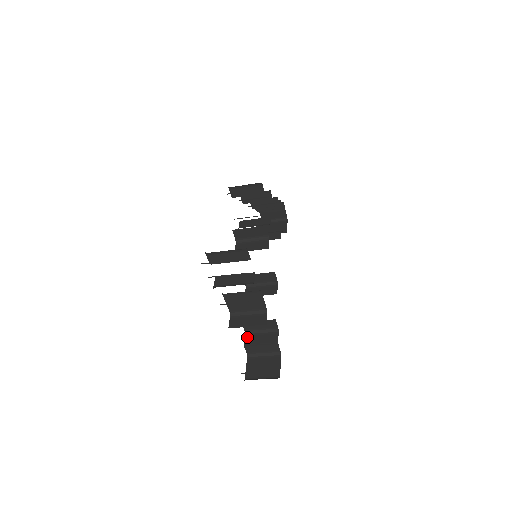
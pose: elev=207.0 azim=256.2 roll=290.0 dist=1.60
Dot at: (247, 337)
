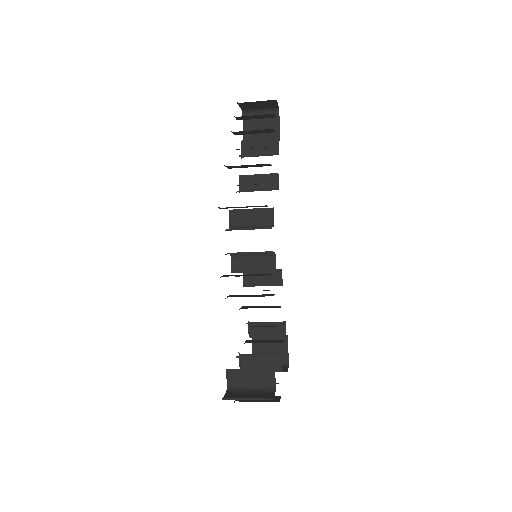
Dot at: (251, 328)
